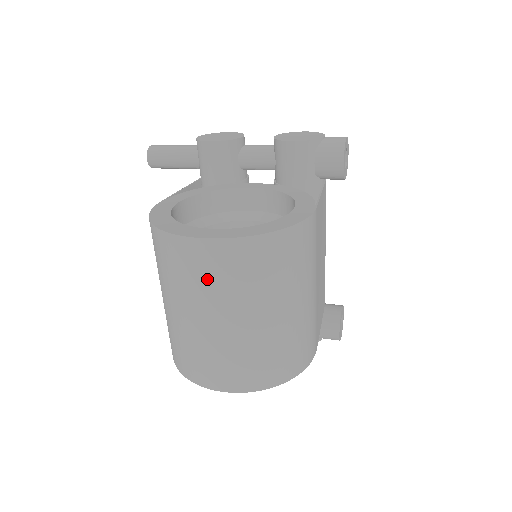
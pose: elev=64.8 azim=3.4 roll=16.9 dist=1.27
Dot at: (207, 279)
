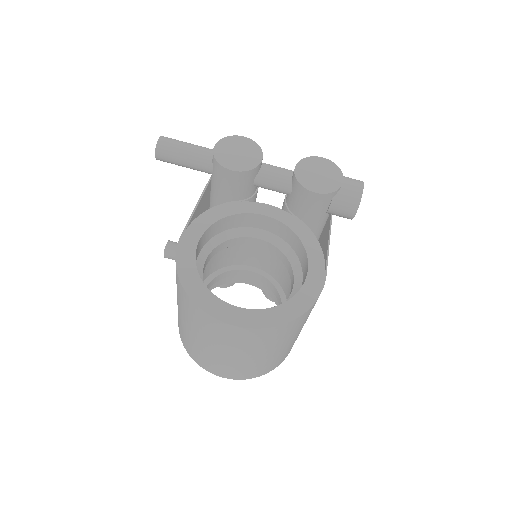
Dot at: (232, 341)
